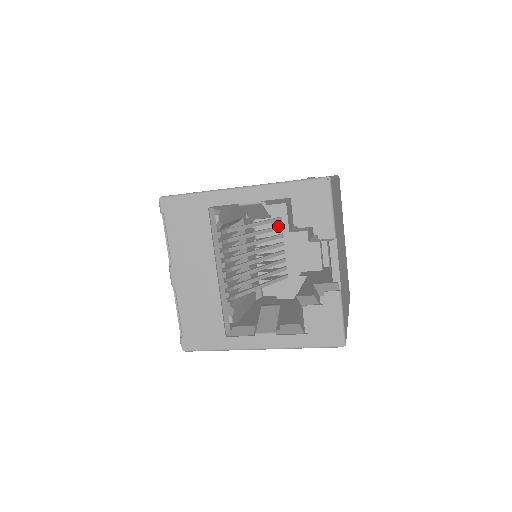
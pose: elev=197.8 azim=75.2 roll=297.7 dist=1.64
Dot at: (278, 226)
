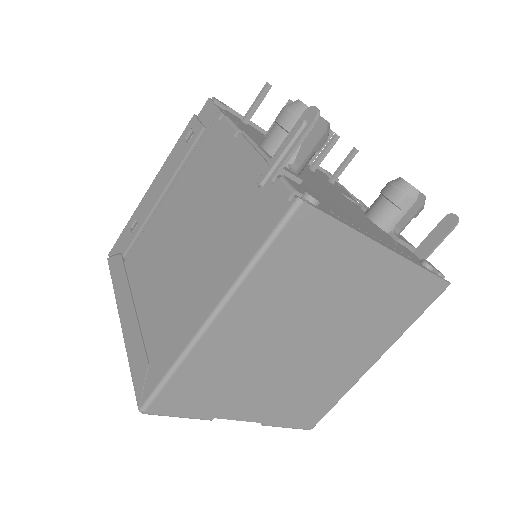
Dot at: occluded
